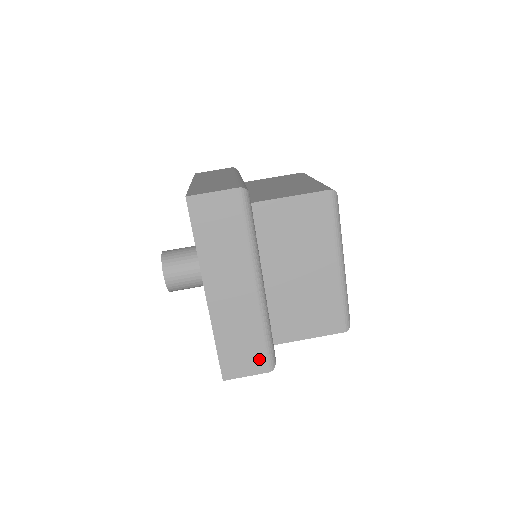
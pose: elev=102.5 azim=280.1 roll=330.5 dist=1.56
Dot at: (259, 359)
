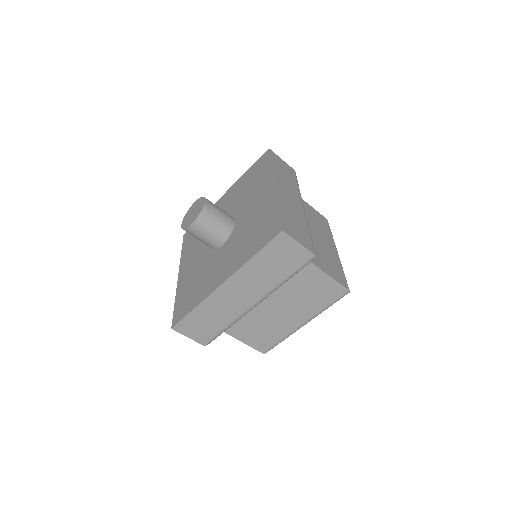
Dot at: occluded
